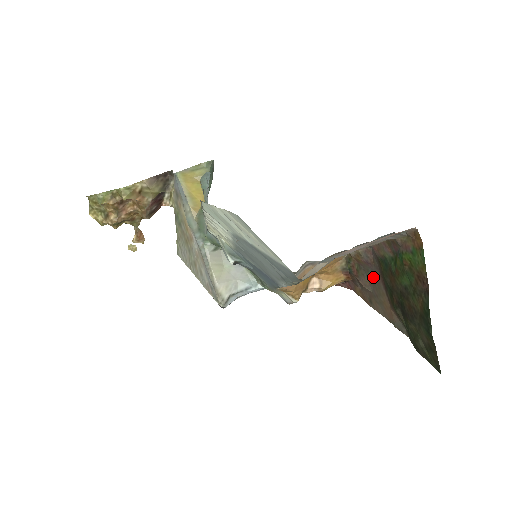
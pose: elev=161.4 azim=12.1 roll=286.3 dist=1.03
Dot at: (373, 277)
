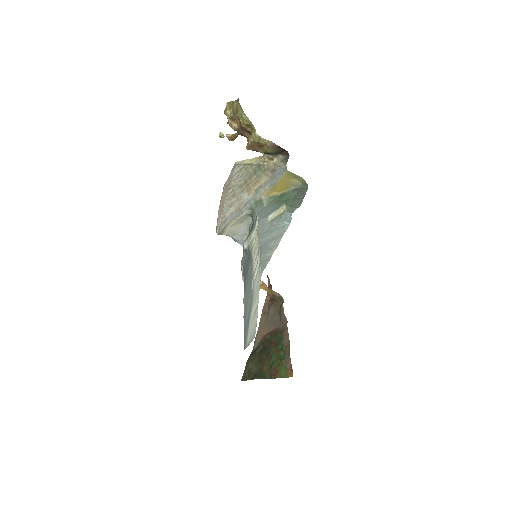
Dot at: (275, 320)
